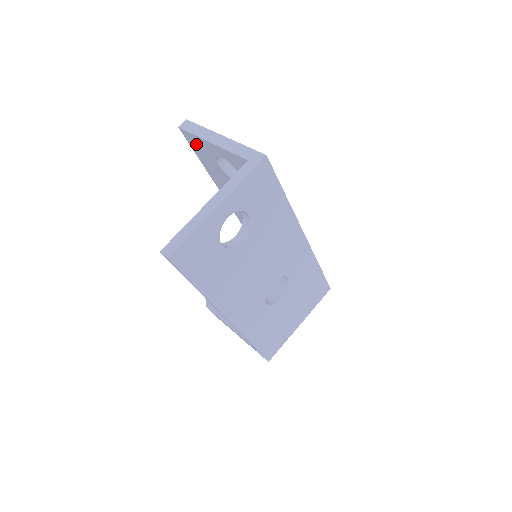
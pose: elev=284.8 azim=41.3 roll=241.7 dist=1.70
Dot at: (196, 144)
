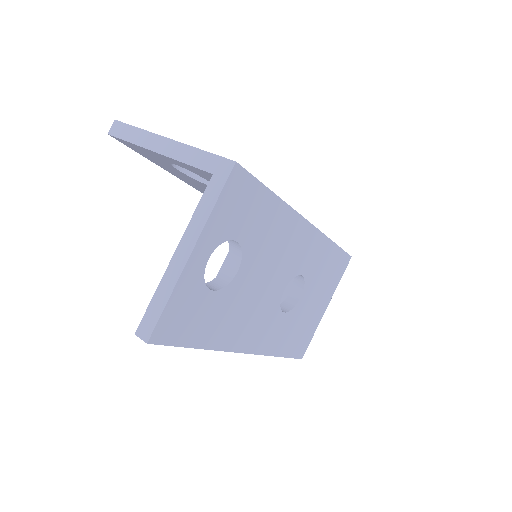
Dot at: (138, 150)
